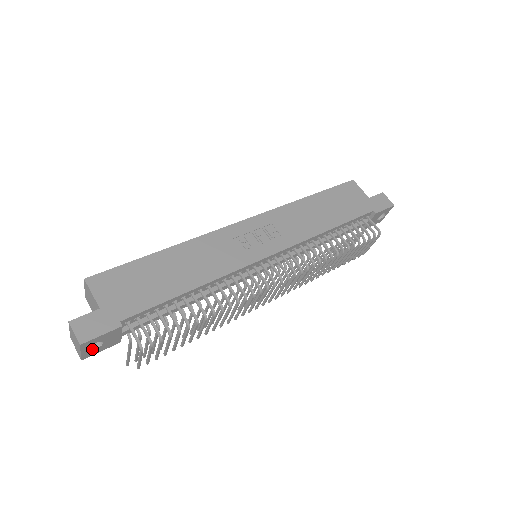
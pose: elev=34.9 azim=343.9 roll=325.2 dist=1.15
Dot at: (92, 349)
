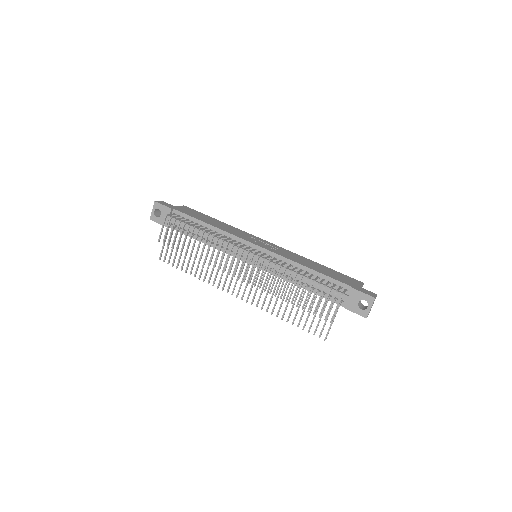
Dot at: (156, 216)
